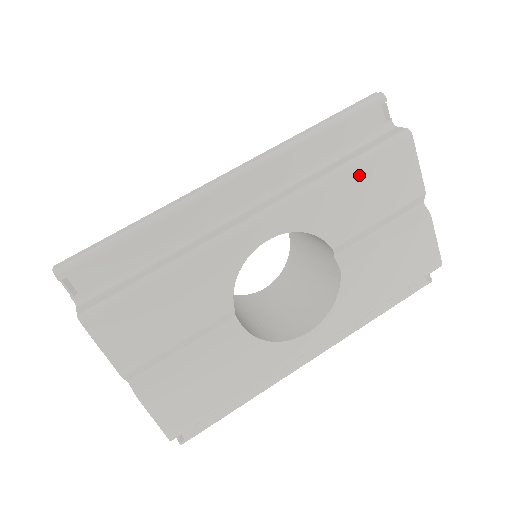
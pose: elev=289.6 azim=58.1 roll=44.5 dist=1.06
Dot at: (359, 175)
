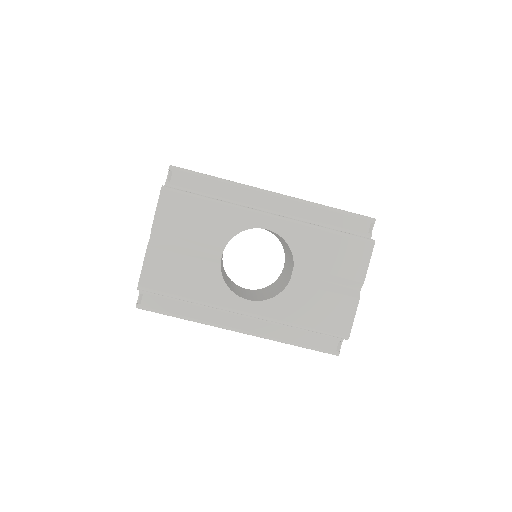
Dot at: (333, 239)
